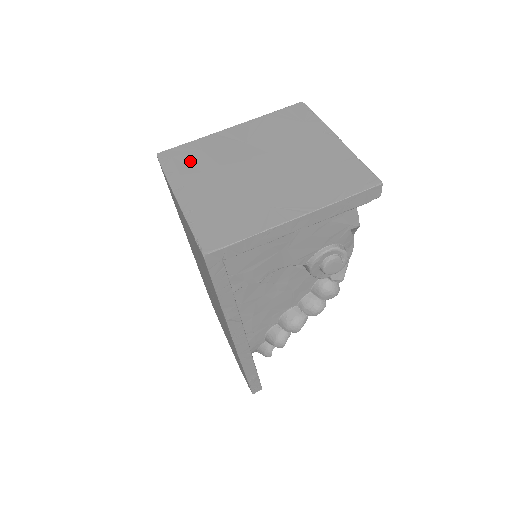
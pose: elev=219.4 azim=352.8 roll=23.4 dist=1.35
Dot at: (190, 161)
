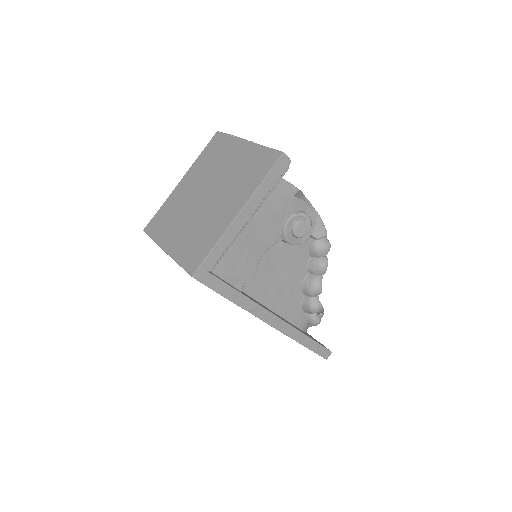
Dot at: (164, 221)
